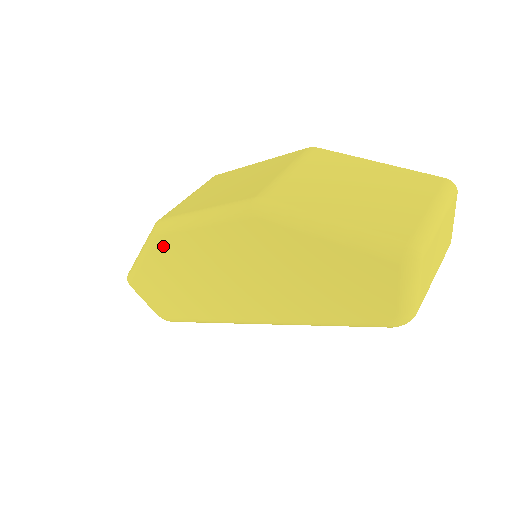
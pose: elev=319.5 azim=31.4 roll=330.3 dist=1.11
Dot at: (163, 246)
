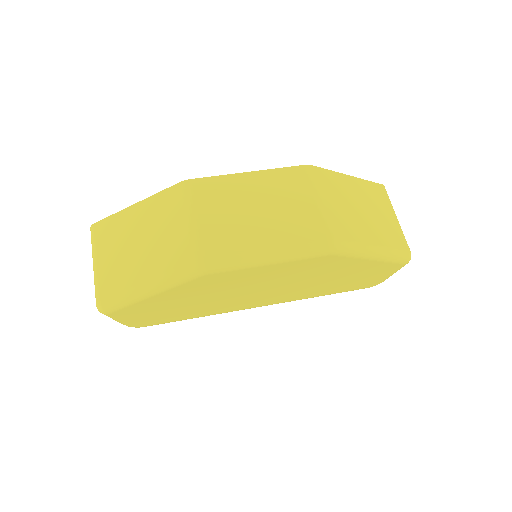
Dot at: (203, 281)
